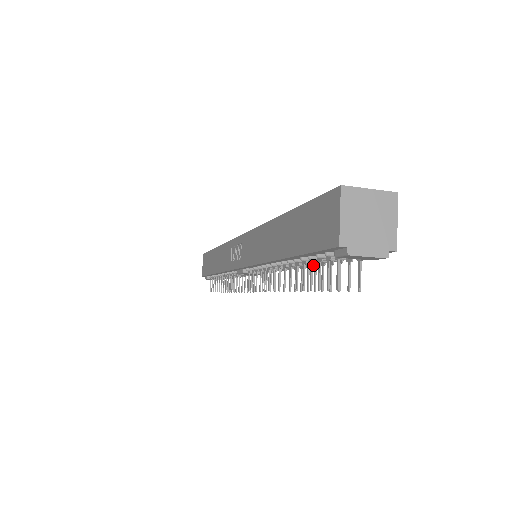
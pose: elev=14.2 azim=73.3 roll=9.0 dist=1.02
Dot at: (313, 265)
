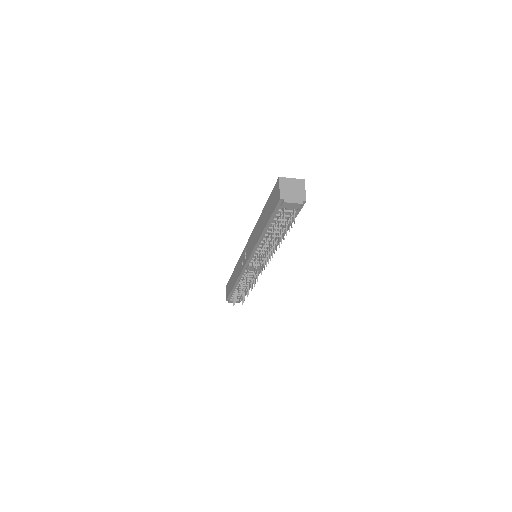
Dot at: (280, 232)
